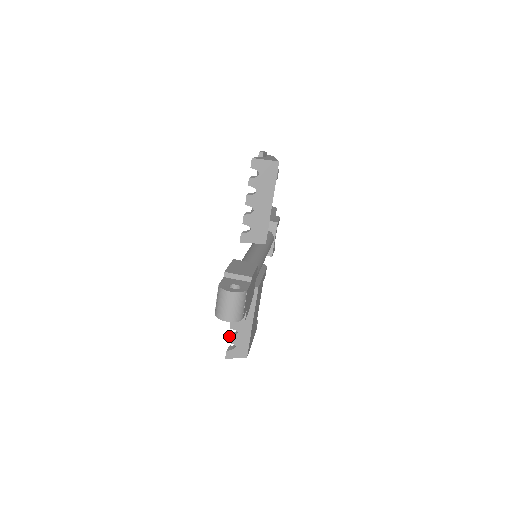
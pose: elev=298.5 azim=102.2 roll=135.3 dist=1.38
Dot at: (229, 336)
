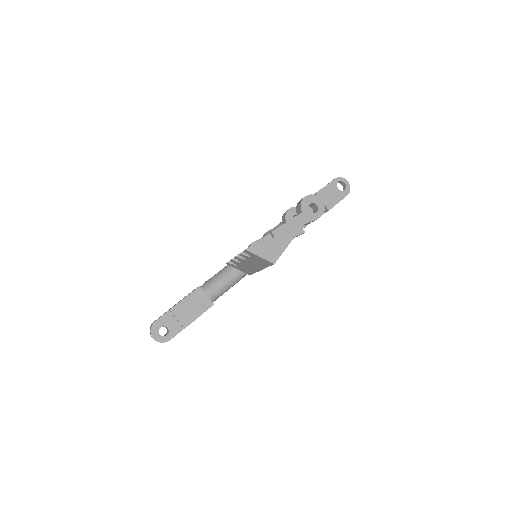
Dot at: occluded
